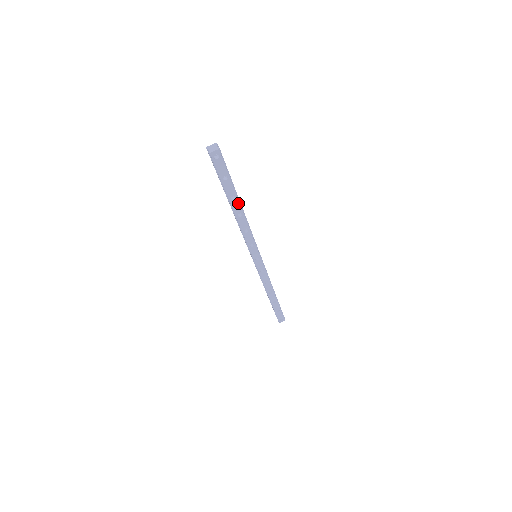
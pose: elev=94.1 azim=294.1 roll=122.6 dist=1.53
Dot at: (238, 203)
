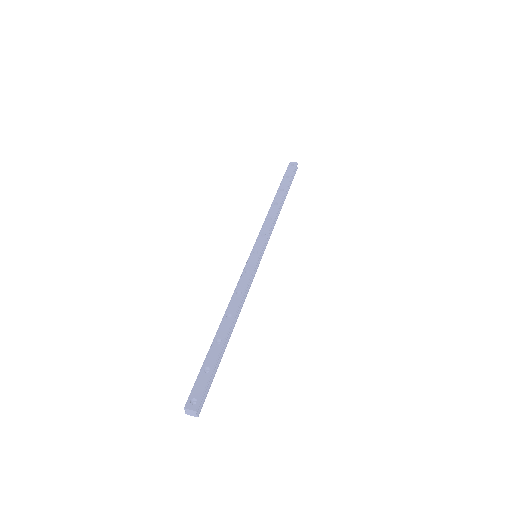
Dot at: (282, 196)
